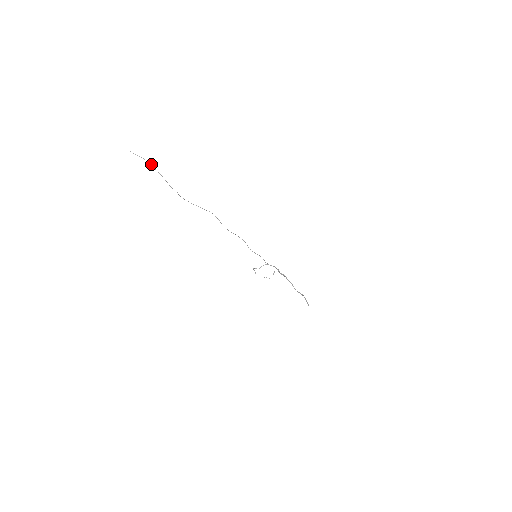
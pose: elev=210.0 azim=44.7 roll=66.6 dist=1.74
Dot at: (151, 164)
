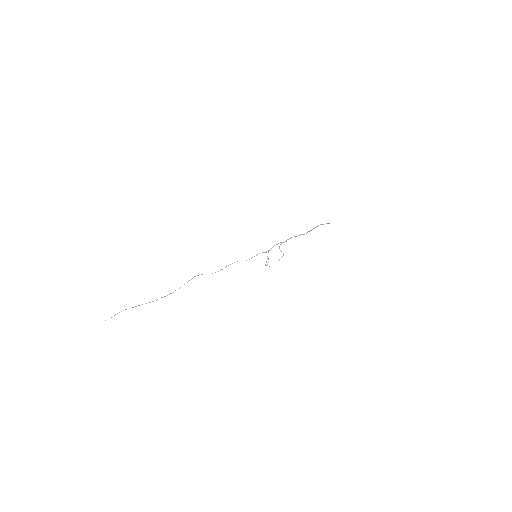
Dot at: (126, 309)
